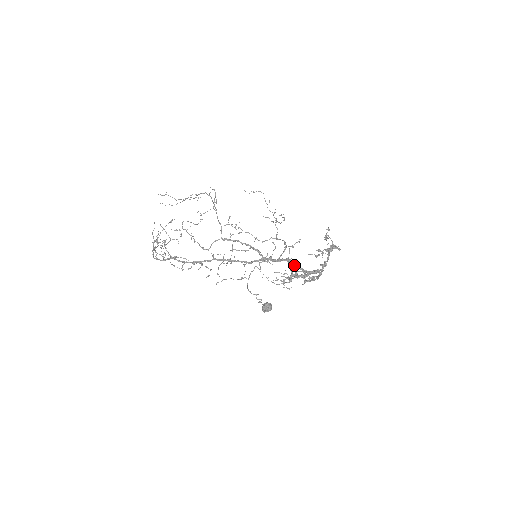
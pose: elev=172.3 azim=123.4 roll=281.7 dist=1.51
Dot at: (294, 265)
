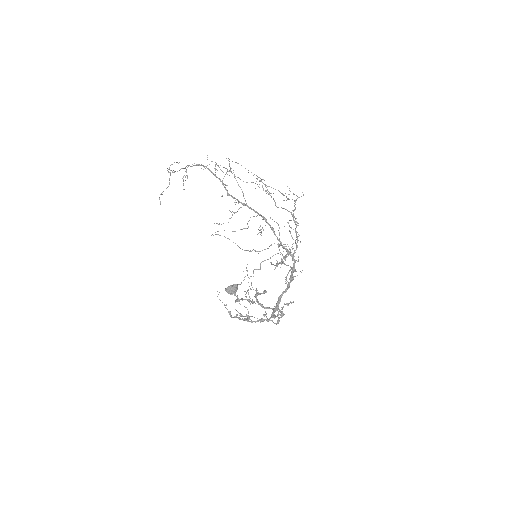
Dot at: occluded
